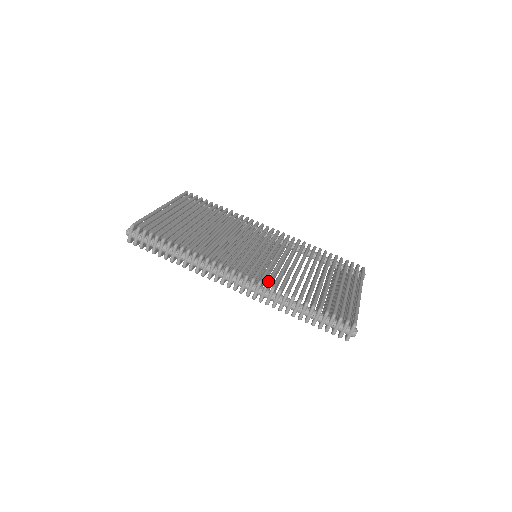
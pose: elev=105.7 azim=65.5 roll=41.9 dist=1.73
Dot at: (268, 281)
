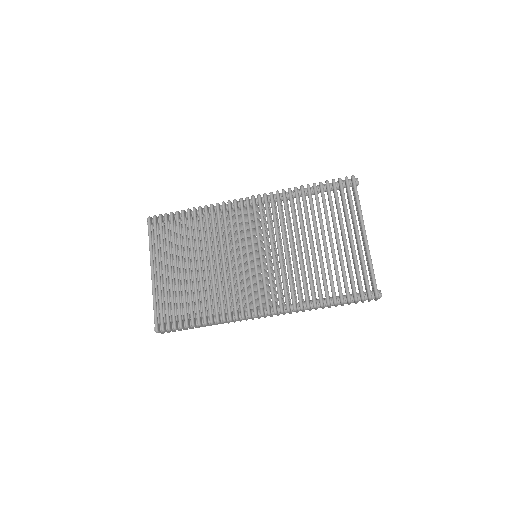
Dot at: (286, 304)
